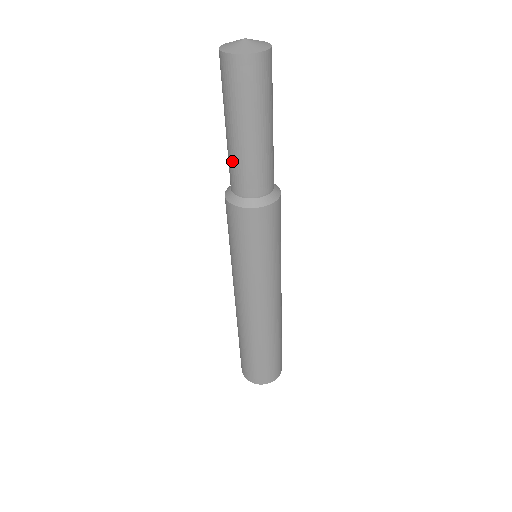
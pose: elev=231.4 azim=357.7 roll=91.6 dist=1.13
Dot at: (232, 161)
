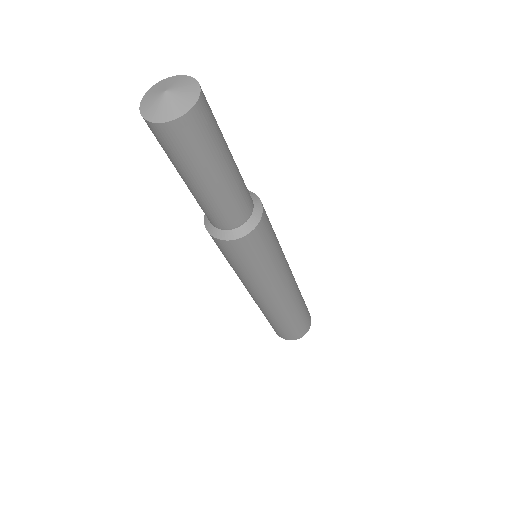
Dot at: (195, 198)
